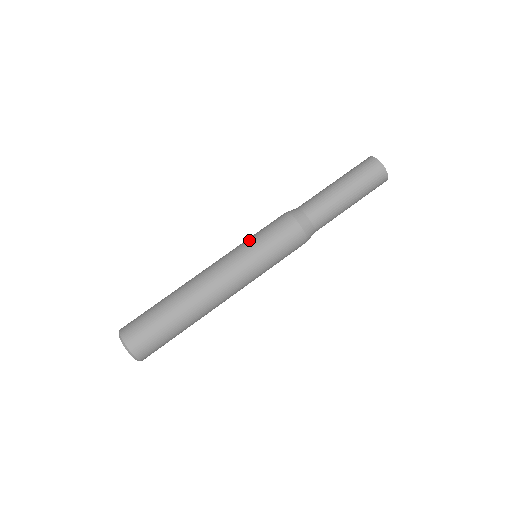
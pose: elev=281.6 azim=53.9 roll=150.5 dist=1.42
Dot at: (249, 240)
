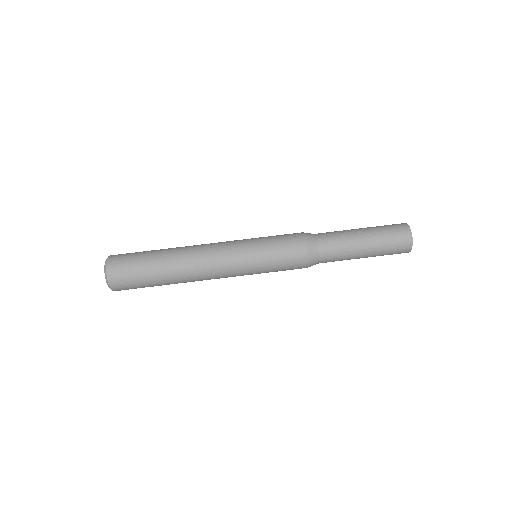
Dot at: (258, 246)
